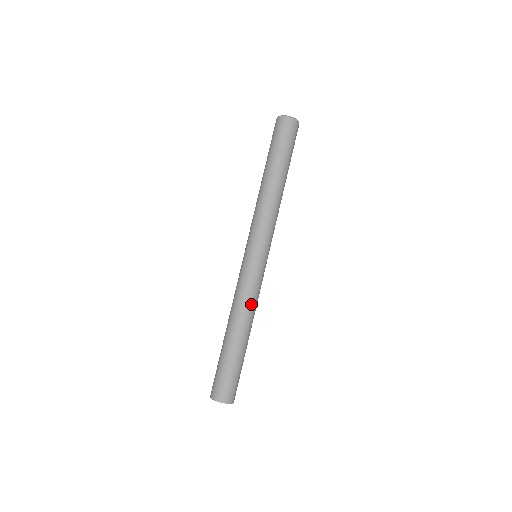
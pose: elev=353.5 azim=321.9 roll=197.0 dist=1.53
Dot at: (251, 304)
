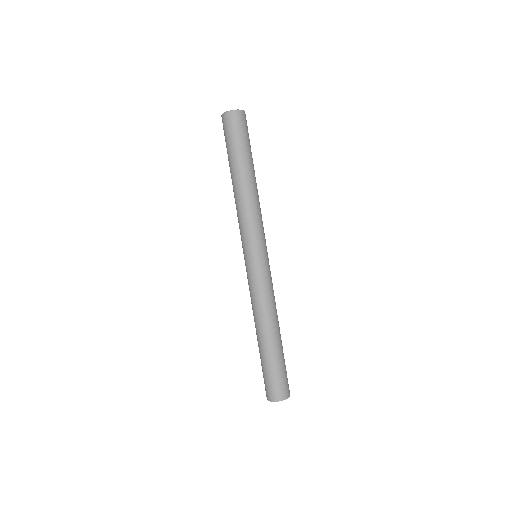
Dot at: (259, 305)
